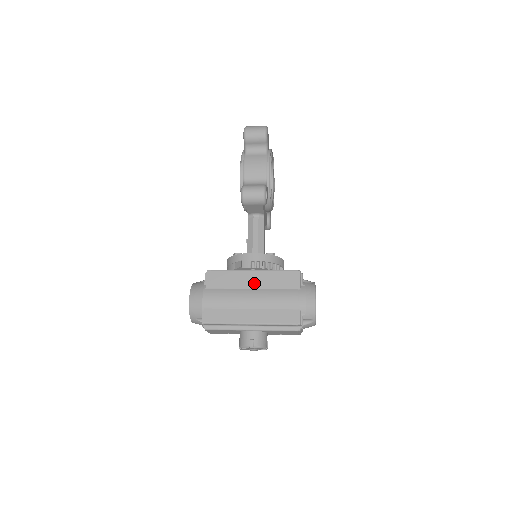
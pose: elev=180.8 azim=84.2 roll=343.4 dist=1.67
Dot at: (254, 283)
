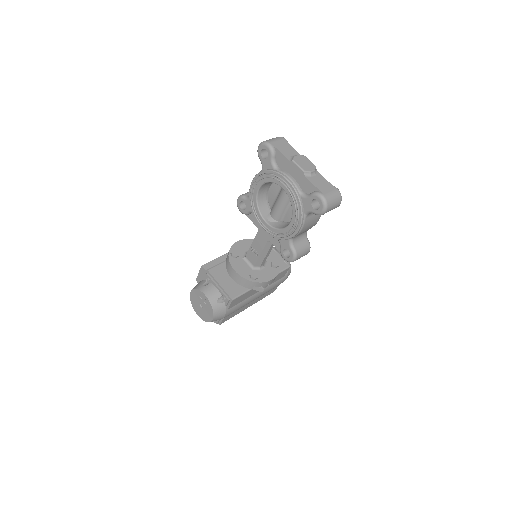
Dot at: occluded
